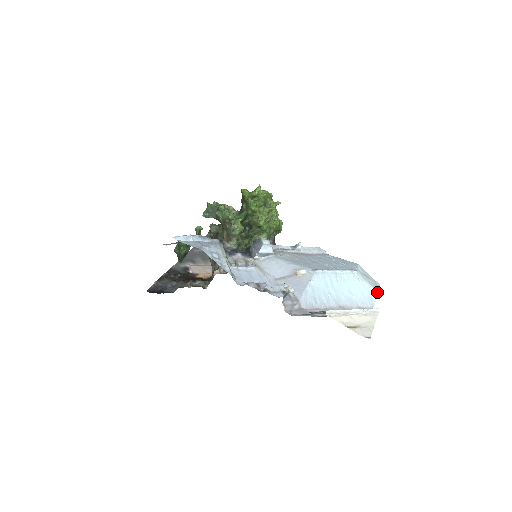
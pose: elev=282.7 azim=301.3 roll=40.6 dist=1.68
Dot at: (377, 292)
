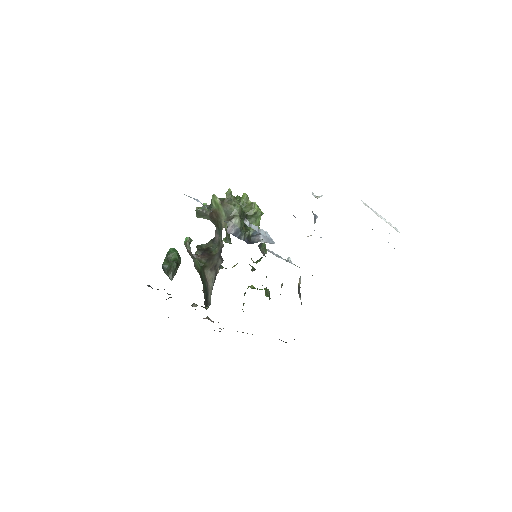
Dot at: occluded
